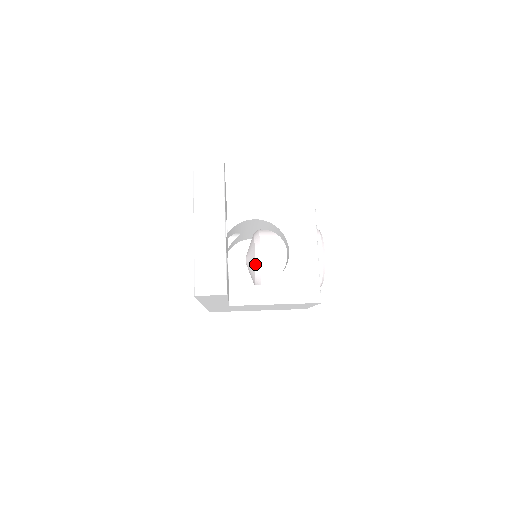
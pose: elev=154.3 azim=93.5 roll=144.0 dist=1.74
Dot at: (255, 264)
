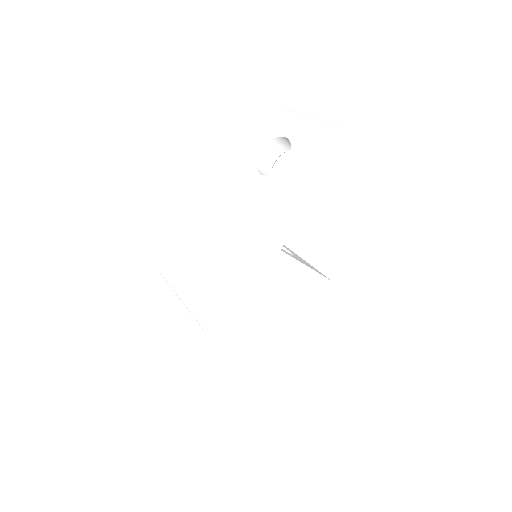
Dot at: occluded
